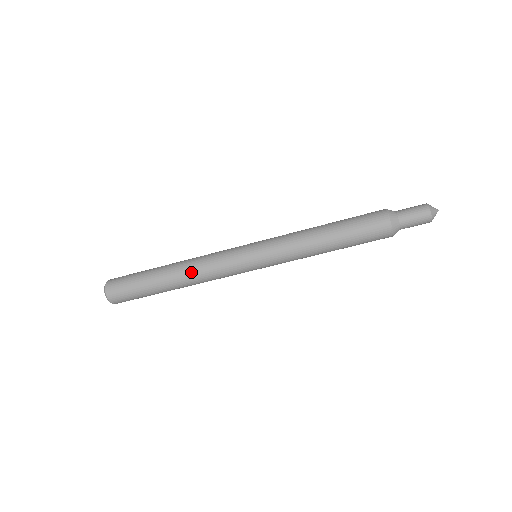
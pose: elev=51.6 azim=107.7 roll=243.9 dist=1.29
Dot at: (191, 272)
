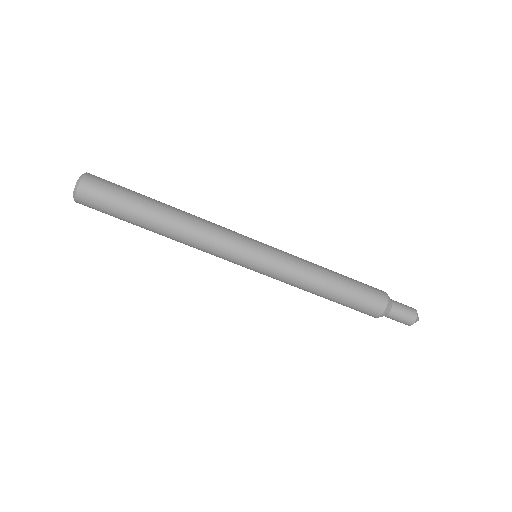
Dot at: (190, 227)
